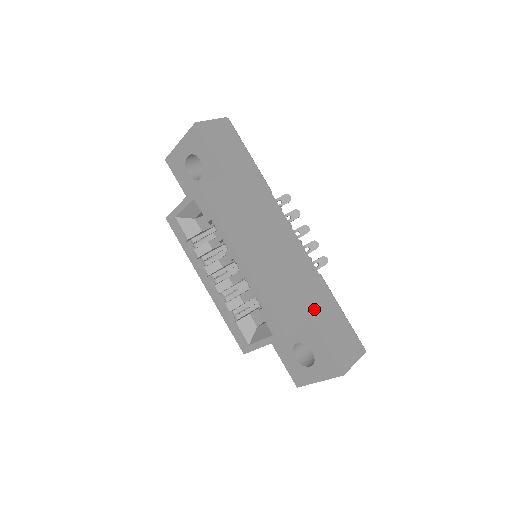
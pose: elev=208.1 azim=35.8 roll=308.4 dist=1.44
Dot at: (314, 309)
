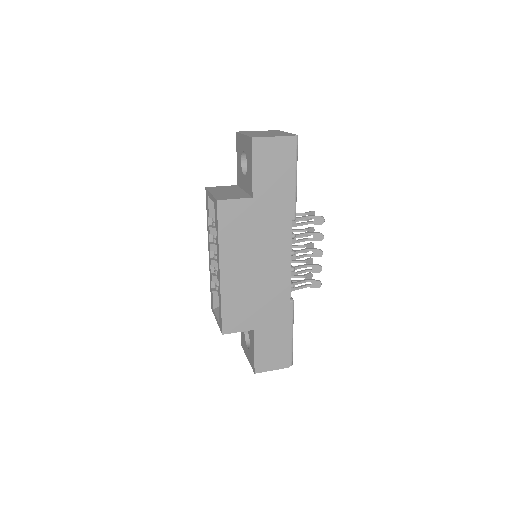
Dot at: (263, 324)
